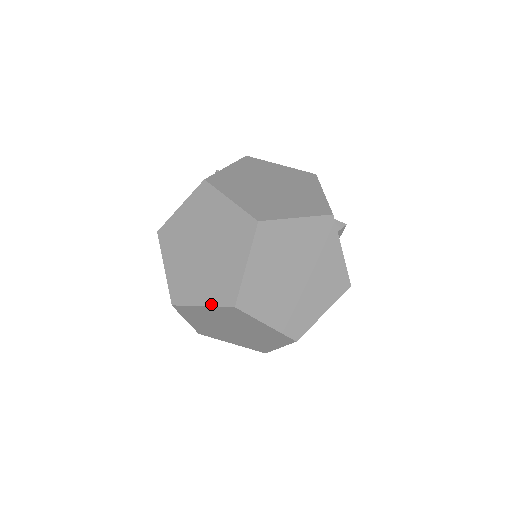
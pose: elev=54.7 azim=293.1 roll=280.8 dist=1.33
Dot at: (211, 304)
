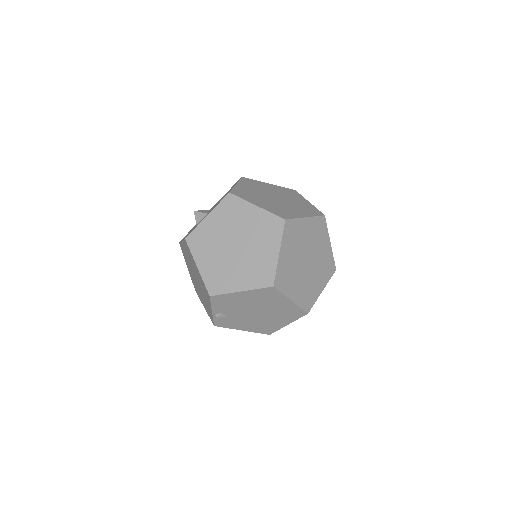
Dot at: (266, 209)
